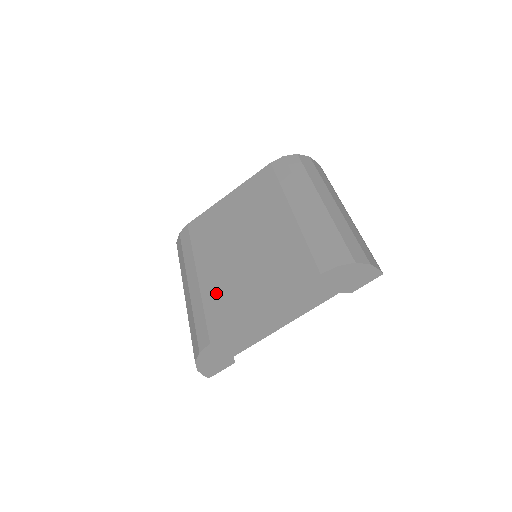
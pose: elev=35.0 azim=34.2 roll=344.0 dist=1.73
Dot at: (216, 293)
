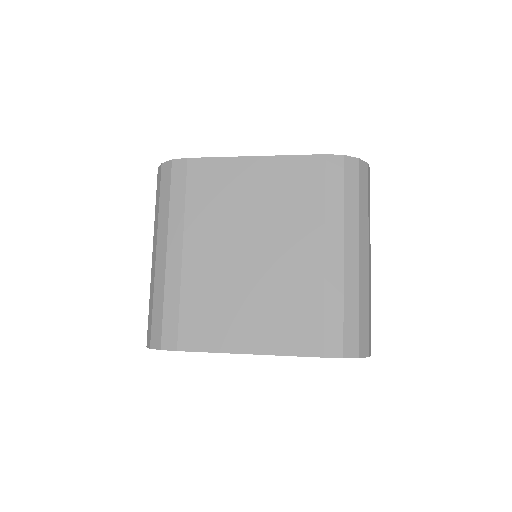
Dot at: (200, 293)
